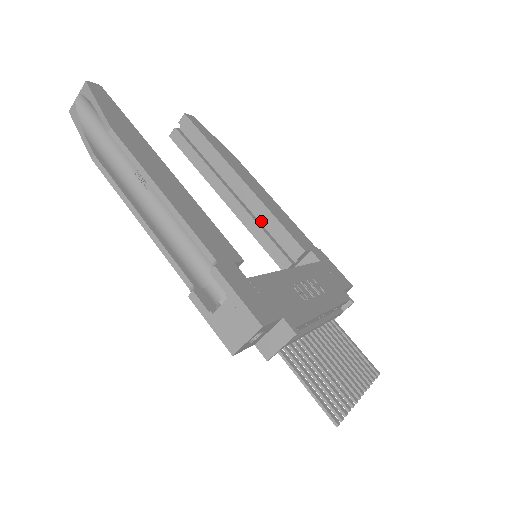
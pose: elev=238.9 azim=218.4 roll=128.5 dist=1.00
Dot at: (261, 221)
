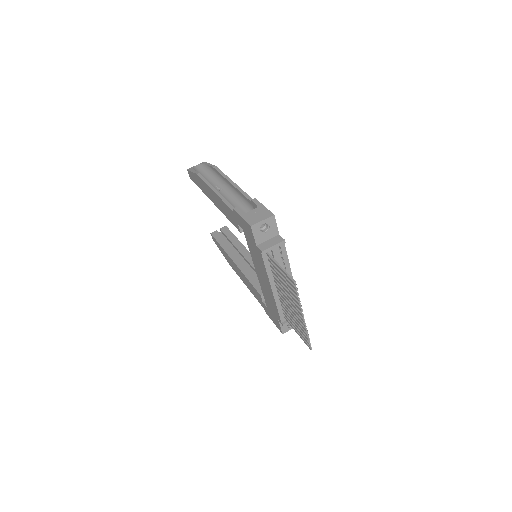
Dot at: (254, 274)
